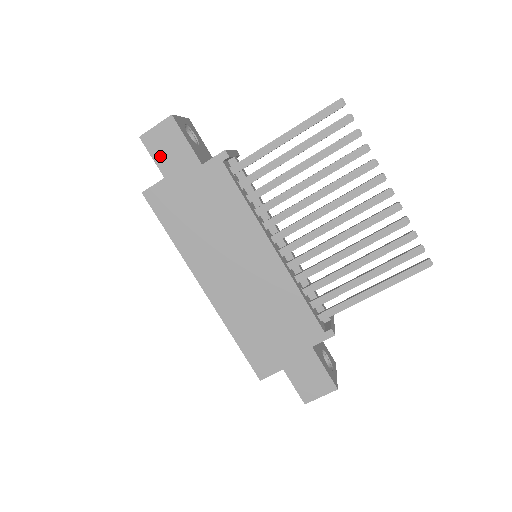
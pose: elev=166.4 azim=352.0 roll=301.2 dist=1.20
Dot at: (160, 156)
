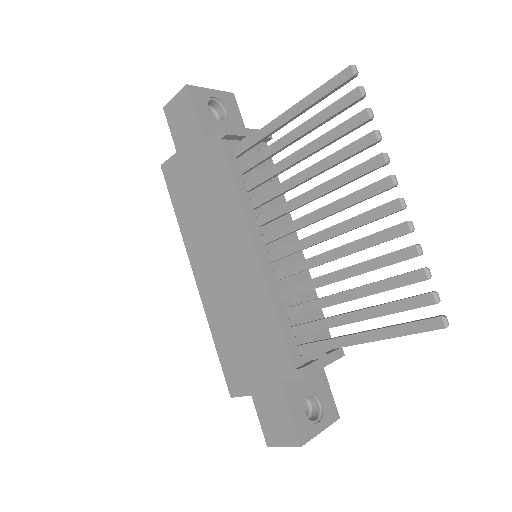
Dot at: (175, 129)
